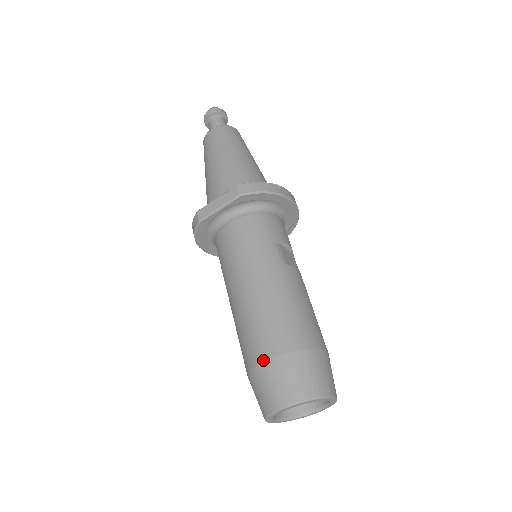
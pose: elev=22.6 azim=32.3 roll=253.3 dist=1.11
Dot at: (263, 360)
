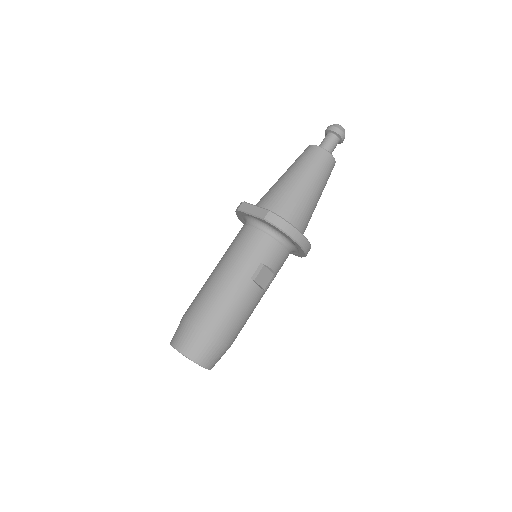
Dot at: (189, 318)
